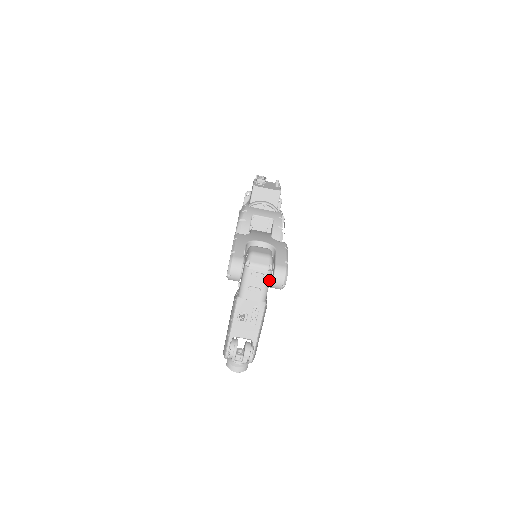
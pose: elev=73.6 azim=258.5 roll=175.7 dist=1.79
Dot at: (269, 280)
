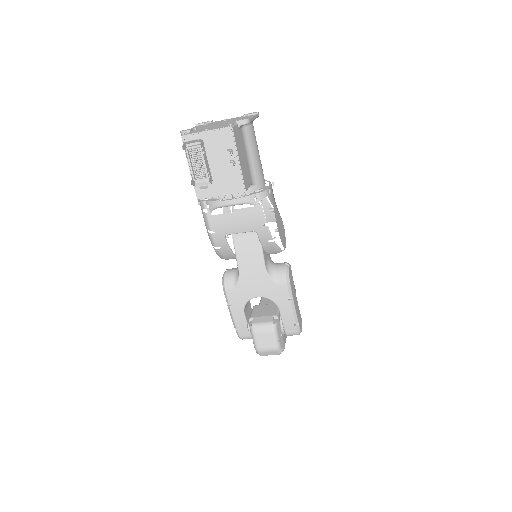
Dot at: occluded
